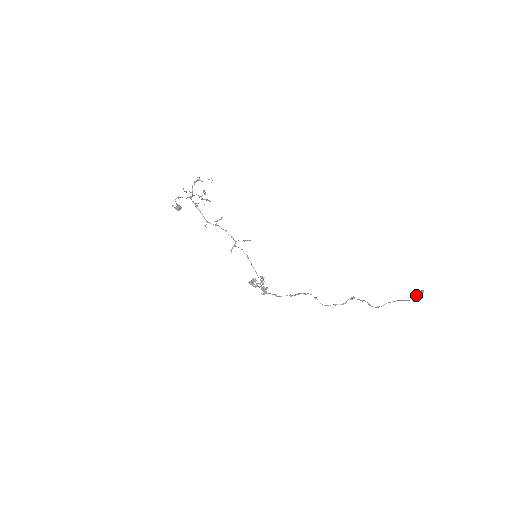
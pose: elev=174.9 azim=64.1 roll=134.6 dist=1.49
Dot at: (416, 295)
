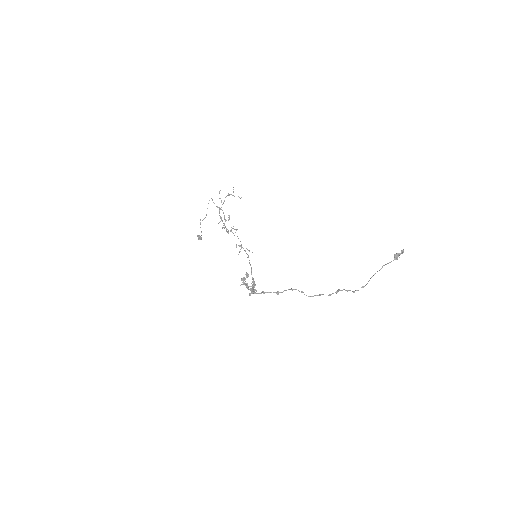
Dot at: (397, 253)
